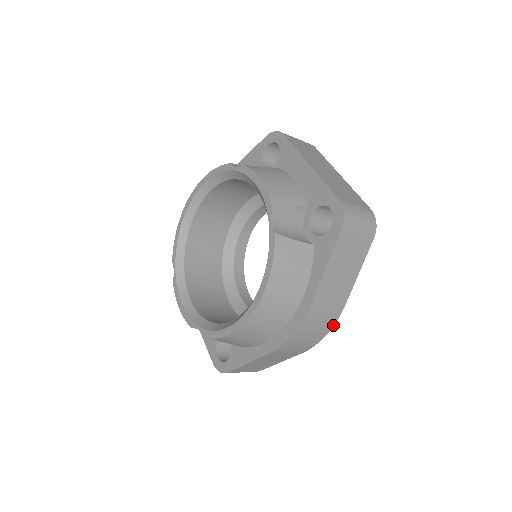
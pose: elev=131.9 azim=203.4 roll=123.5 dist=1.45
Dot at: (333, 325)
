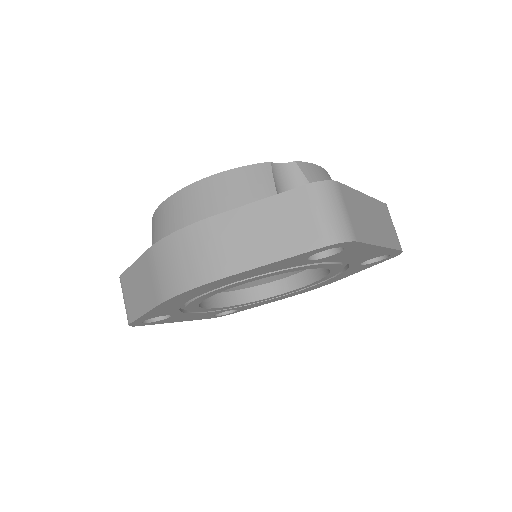
Dot at: (200, 285)
